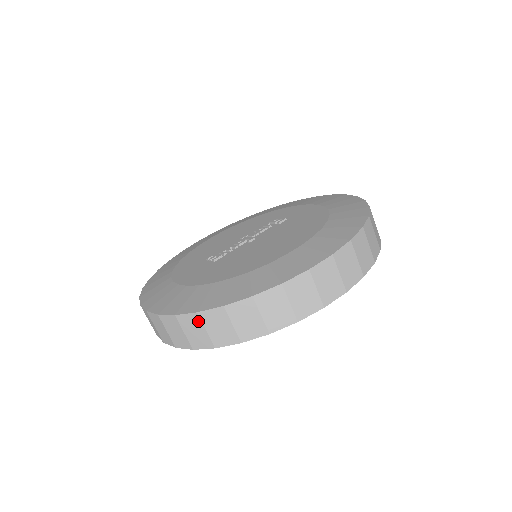
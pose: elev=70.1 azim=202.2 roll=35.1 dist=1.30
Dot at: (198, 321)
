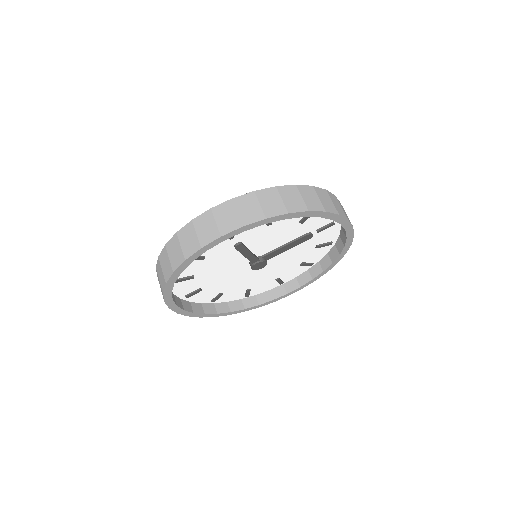
Dot at: (158, 275)
